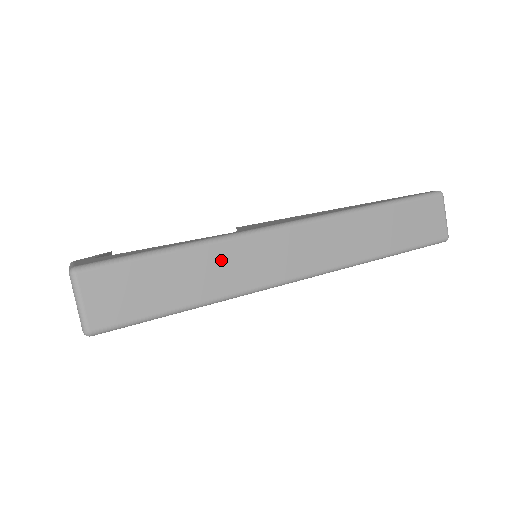
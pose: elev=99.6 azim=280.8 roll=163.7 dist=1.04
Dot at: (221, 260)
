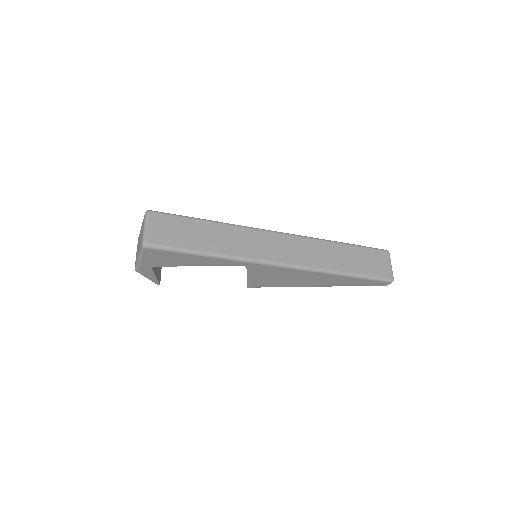
Dot at: (233, 235)
